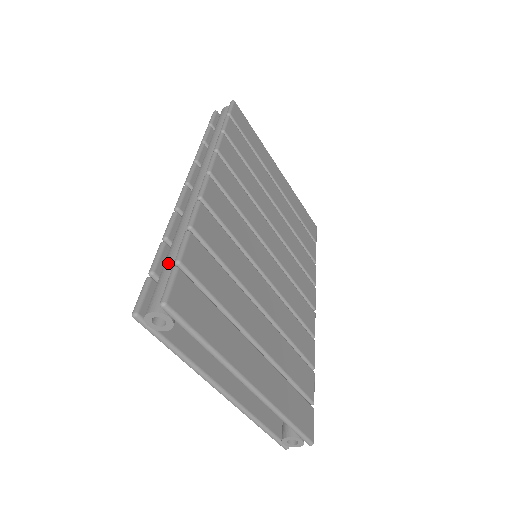
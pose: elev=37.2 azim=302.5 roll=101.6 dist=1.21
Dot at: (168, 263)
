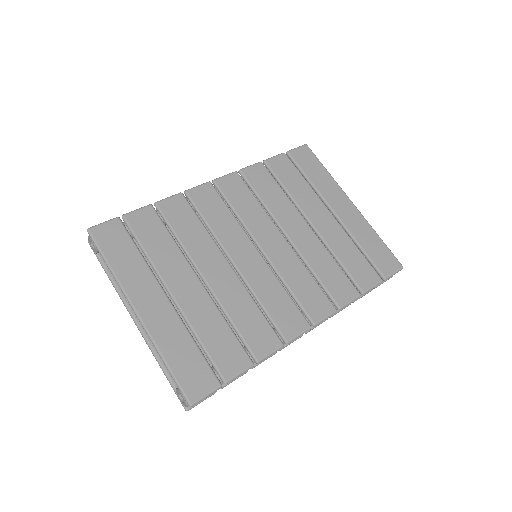
Dot at: occluded
